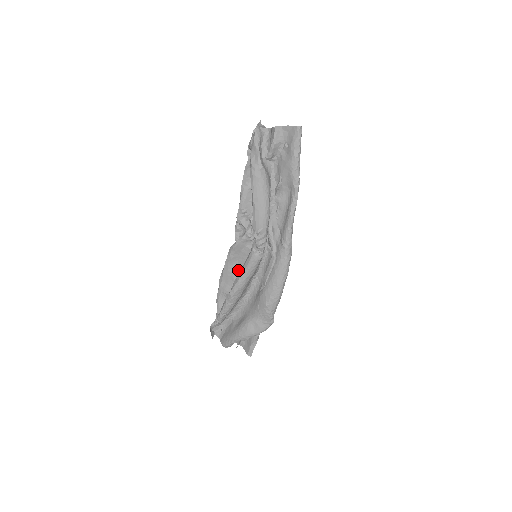
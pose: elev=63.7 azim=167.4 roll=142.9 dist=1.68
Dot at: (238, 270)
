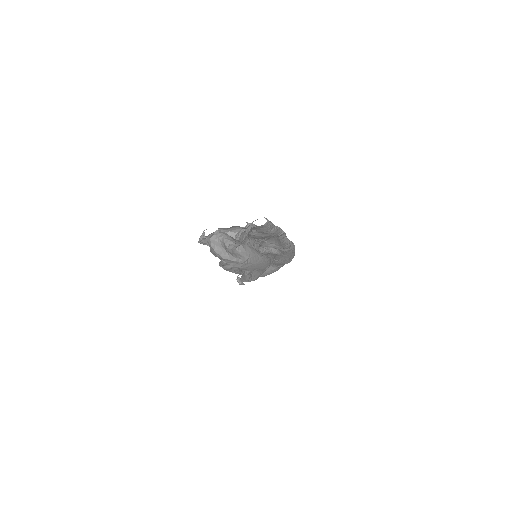
Dot at: occluded
